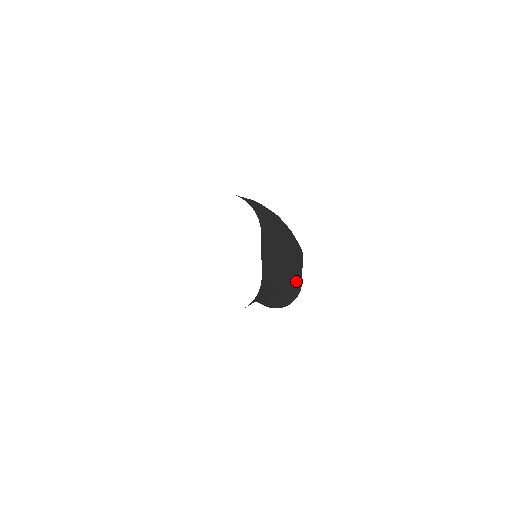
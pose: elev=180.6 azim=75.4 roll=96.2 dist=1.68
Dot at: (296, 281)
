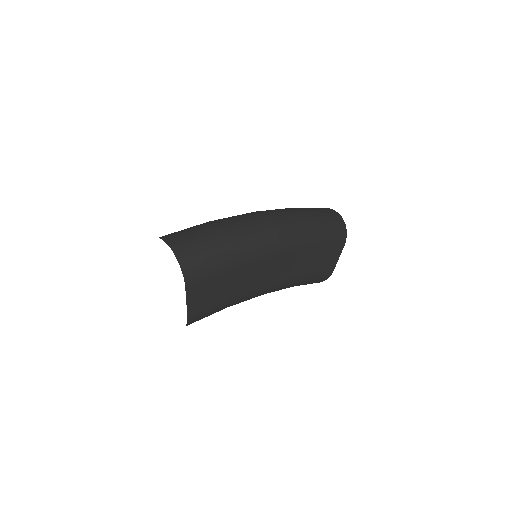
Dot at: (312, 275)
